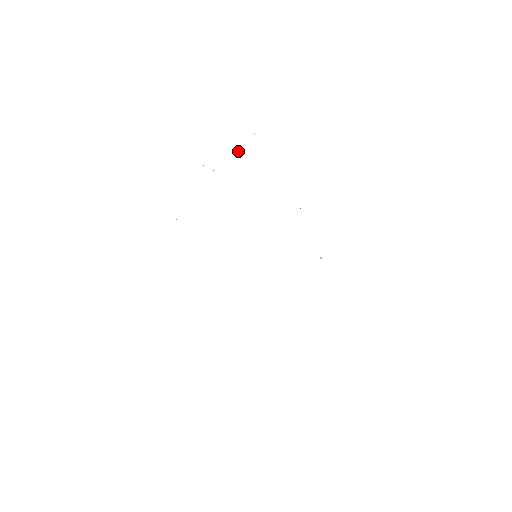
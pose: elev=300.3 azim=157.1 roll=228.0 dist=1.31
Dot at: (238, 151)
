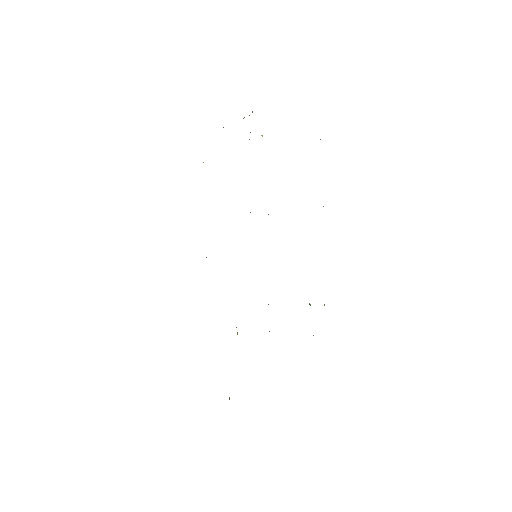
Dot at: occluded
